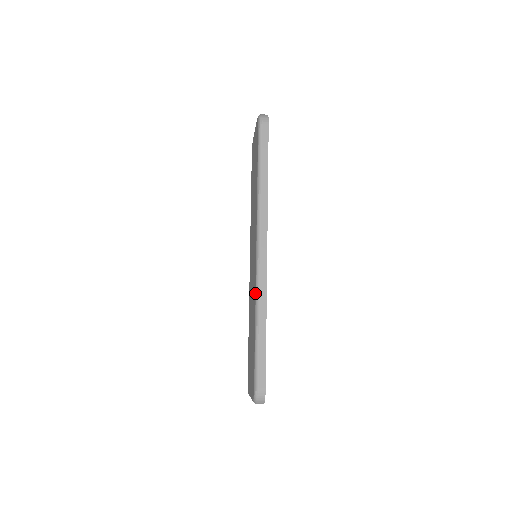
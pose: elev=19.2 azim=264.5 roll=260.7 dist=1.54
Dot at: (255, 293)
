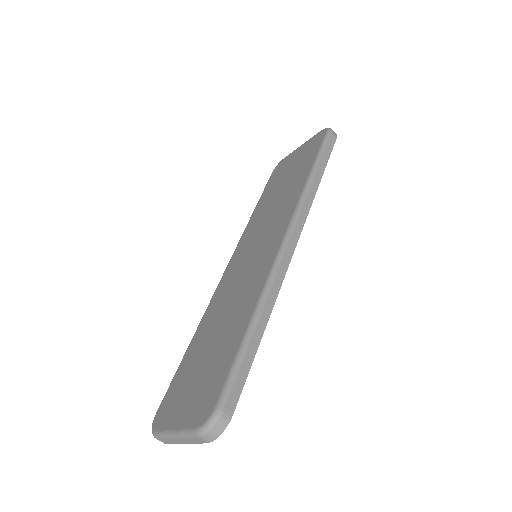
Dot at: (265, 282)
